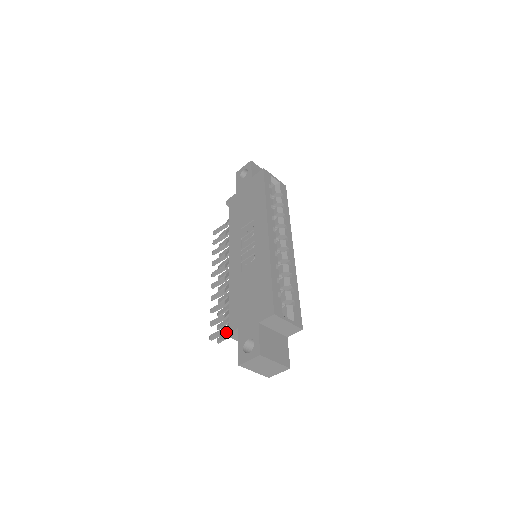
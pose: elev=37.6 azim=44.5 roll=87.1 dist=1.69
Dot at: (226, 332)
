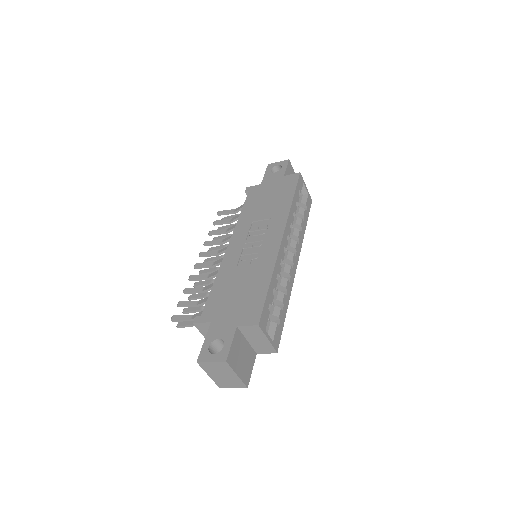
Dot at: (196, 320)
